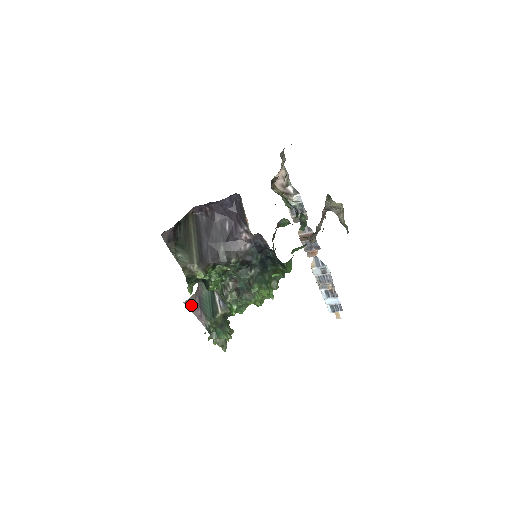
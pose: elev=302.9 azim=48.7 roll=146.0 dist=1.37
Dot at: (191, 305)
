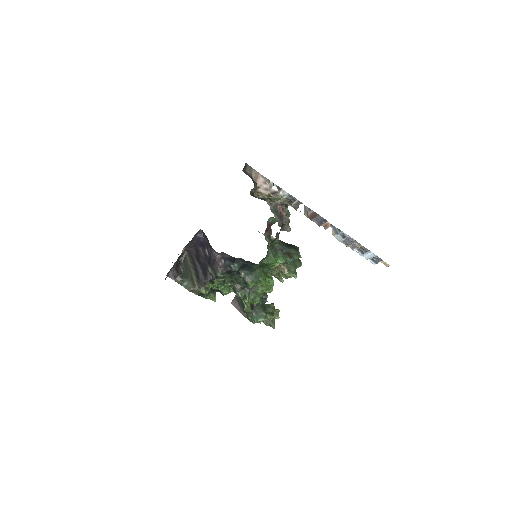
Dot at: (234, 303)
